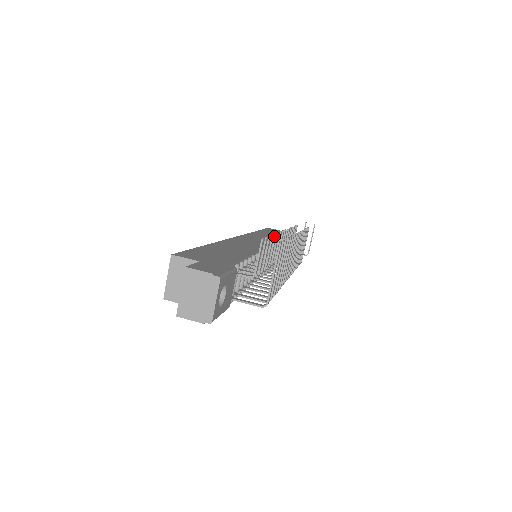
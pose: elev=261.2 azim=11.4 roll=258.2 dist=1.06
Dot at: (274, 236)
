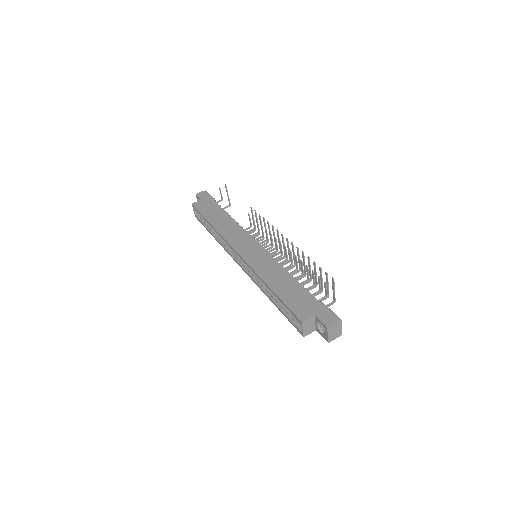
Dot at: (302, 263)
